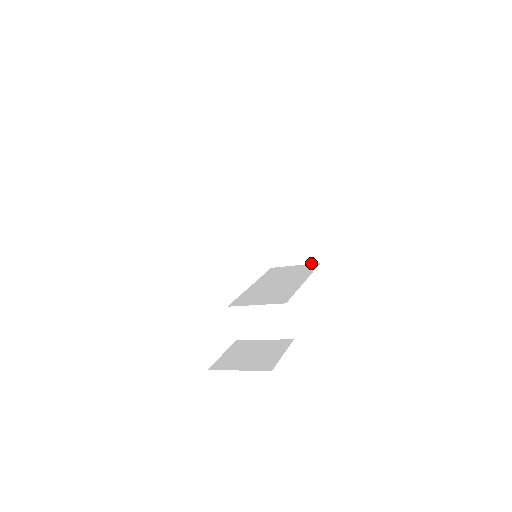
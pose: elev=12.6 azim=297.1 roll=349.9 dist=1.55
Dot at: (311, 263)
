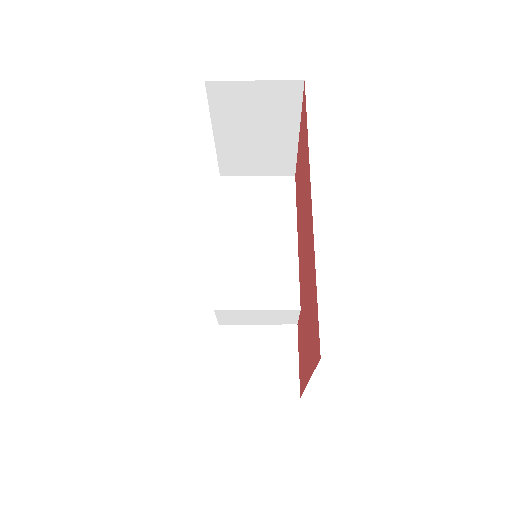
Dot at: (281, 175)
